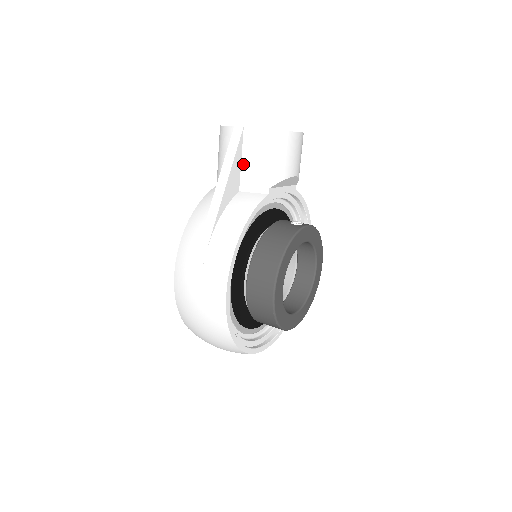
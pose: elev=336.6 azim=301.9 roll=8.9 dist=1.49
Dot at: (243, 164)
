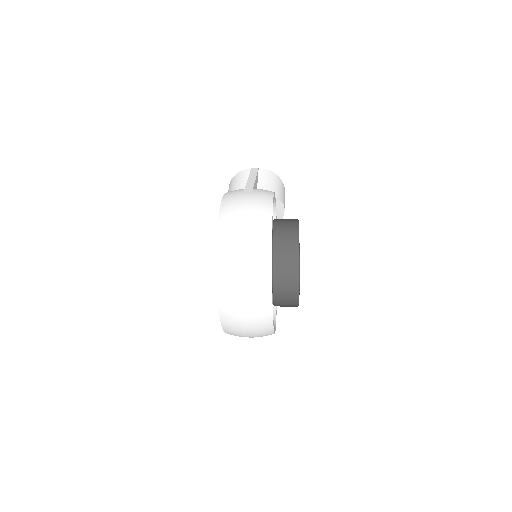
Dot at: (259, 183)
